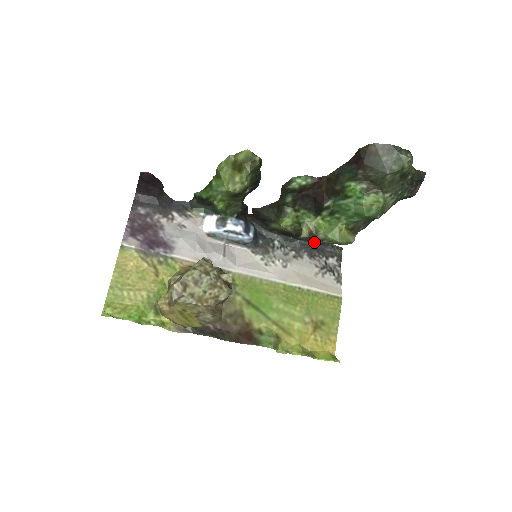
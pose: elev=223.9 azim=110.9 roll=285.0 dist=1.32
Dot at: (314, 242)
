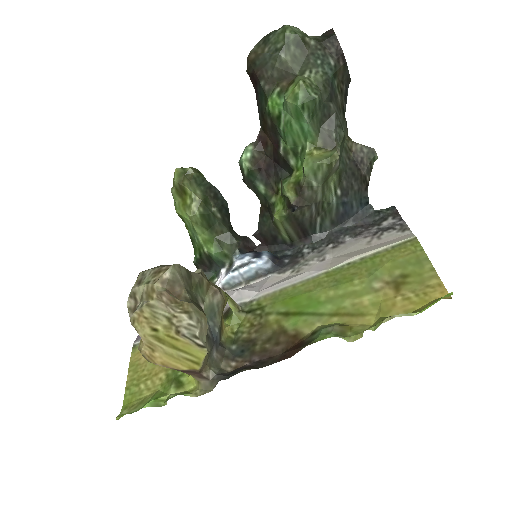
Dot at: (349, 221)
